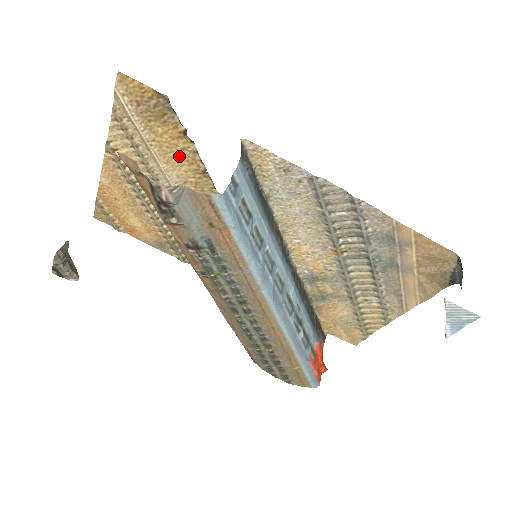
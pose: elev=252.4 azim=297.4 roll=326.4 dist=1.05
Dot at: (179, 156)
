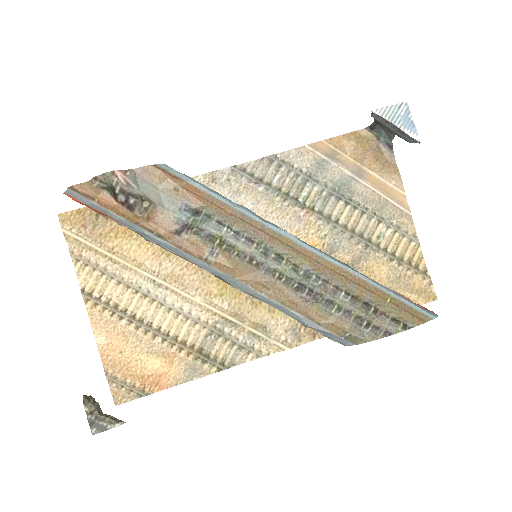
Dot at: (139, 244)
